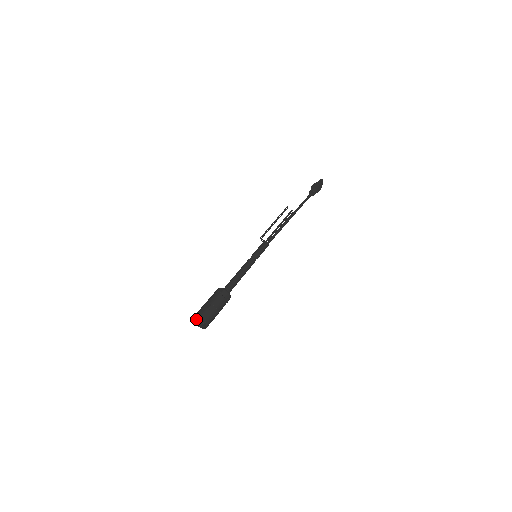
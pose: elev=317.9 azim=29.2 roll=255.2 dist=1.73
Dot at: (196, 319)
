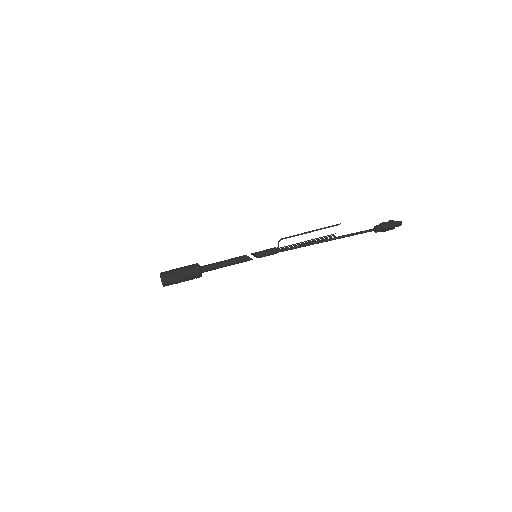
Dot at: occluded
